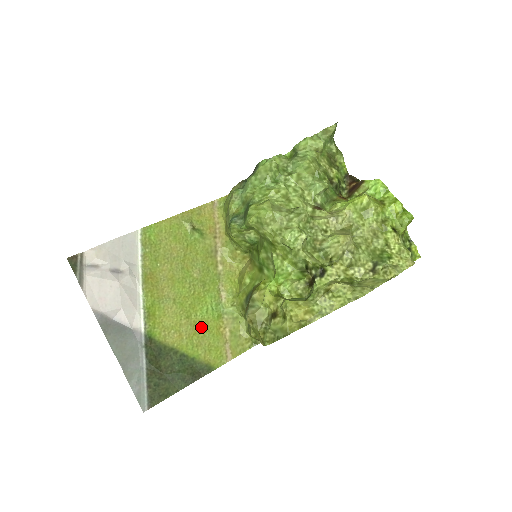
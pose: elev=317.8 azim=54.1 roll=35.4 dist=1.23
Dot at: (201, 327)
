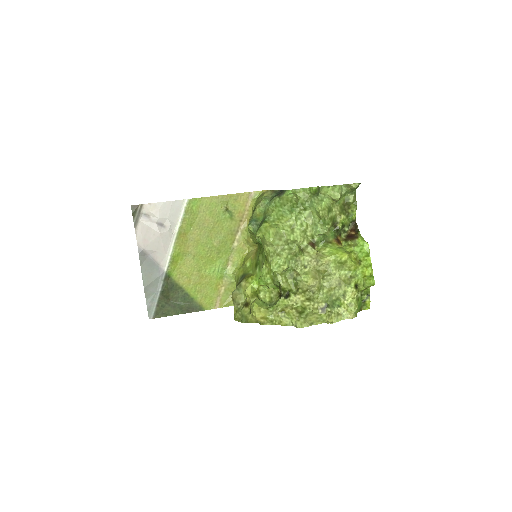
Dot at: (206, 280)
